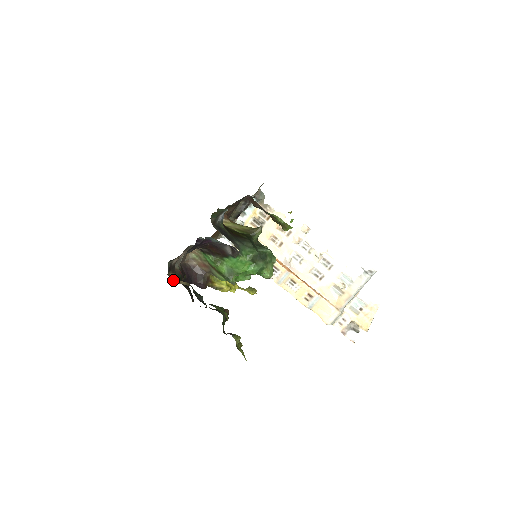
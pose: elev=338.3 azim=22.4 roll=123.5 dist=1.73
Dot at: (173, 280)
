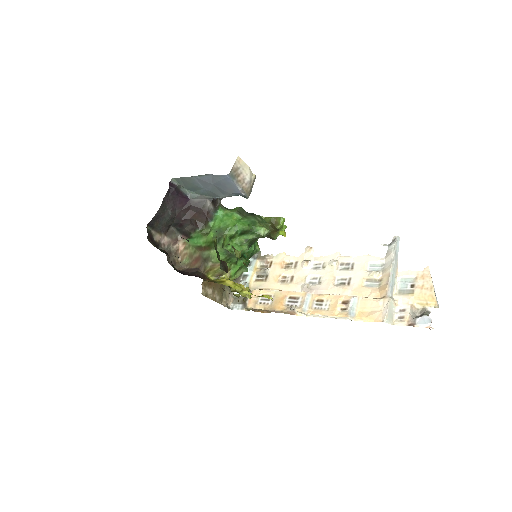
Dot at: occluded
